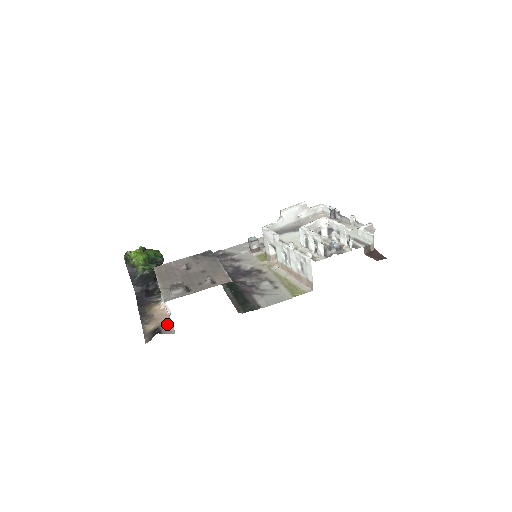
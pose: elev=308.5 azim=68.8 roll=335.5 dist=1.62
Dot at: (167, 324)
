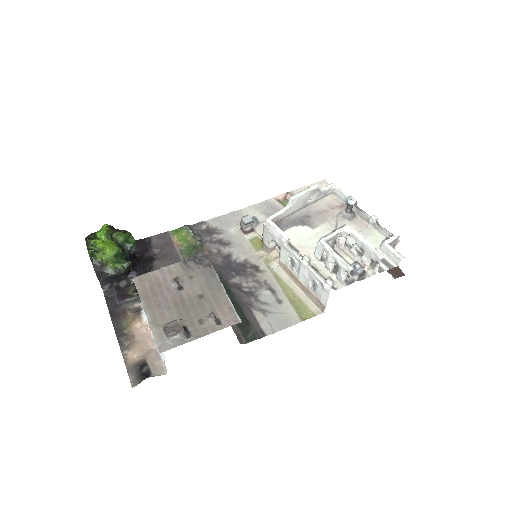
Dot at: (154, 353)
